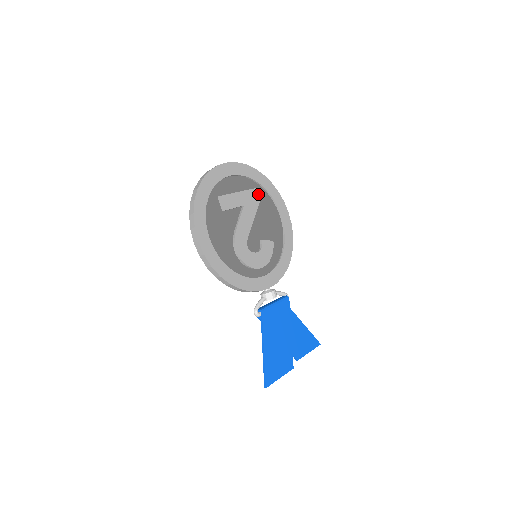
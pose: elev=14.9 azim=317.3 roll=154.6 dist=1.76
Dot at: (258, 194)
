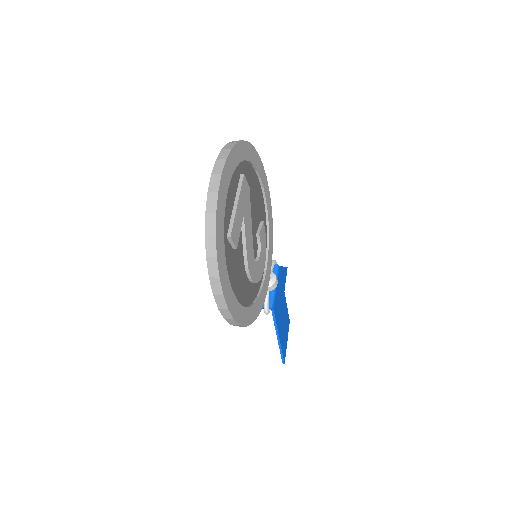
Dot at: occluded
